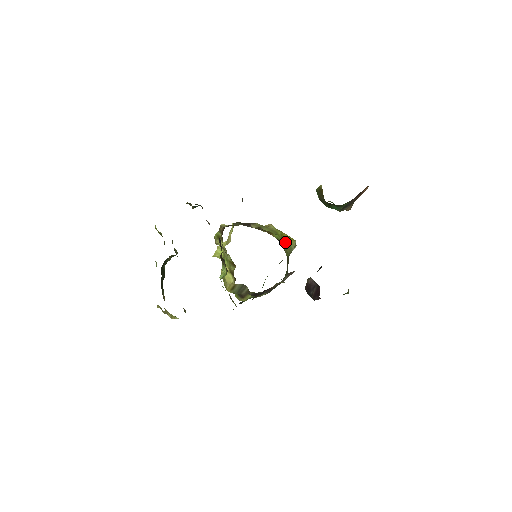
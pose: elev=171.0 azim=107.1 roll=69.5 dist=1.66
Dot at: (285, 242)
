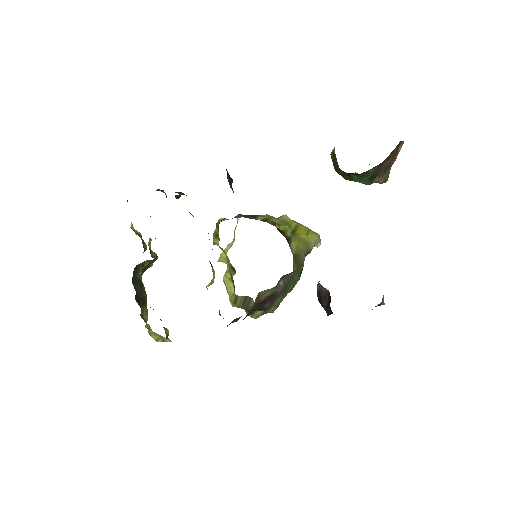
Dot at: (298, 235)
